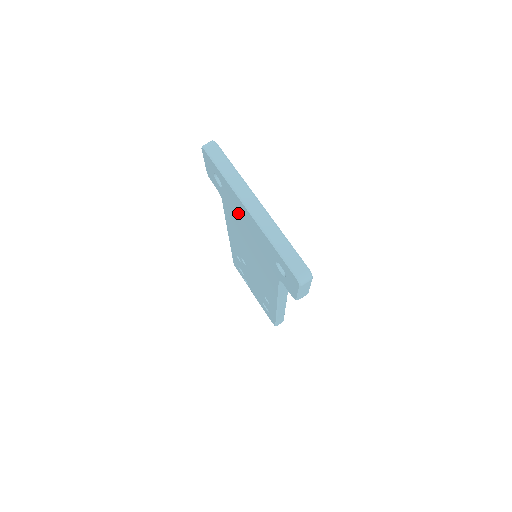
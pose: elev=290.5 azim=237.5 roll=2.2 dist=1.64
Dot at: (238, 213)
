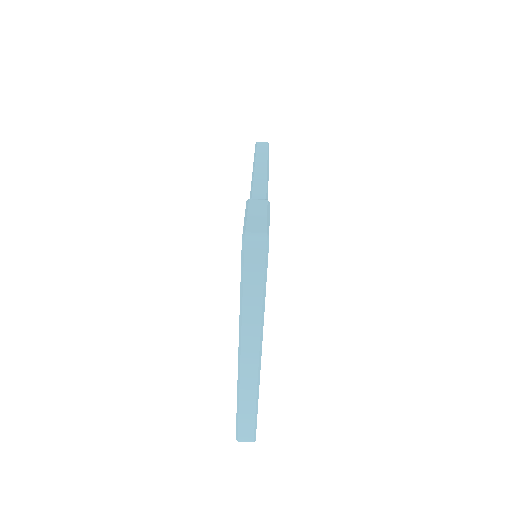
Dot at: occluded
